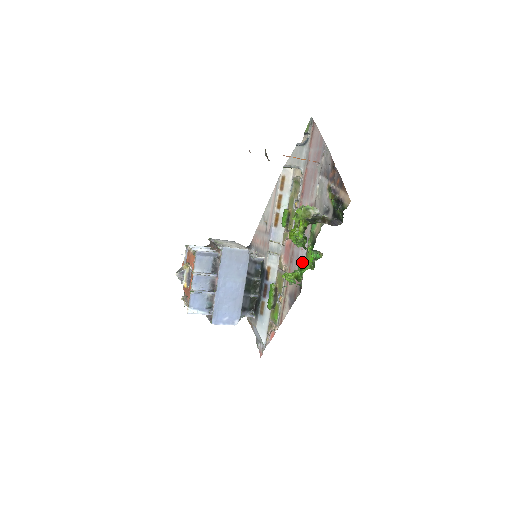
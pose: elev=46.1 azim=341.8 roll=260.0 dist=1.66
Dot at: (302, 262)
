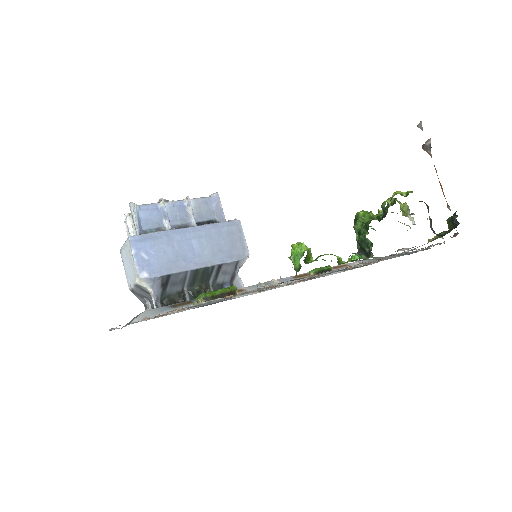
Dot at: occluded
